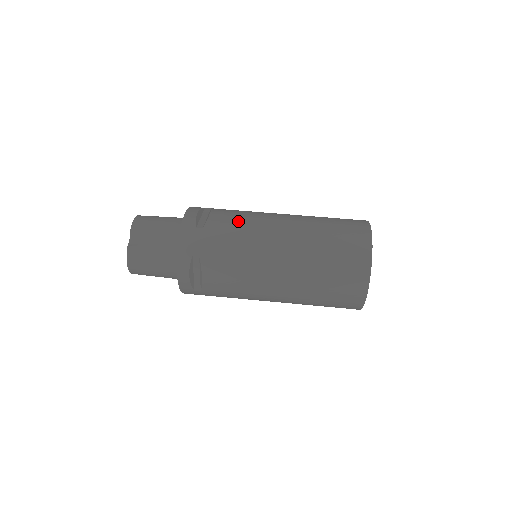
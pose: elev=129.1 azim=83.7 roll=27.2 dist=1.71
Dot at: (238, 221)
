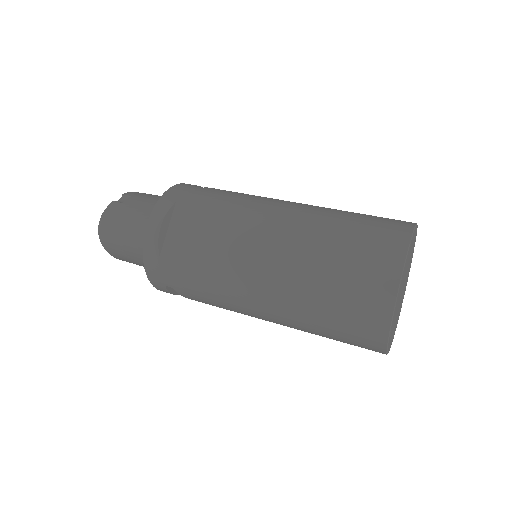
Dot at: occluded
